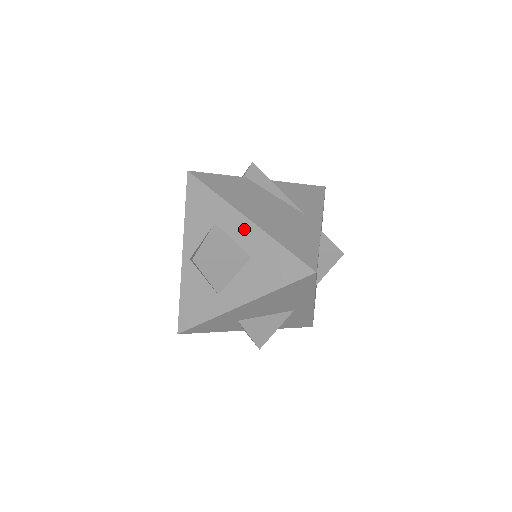
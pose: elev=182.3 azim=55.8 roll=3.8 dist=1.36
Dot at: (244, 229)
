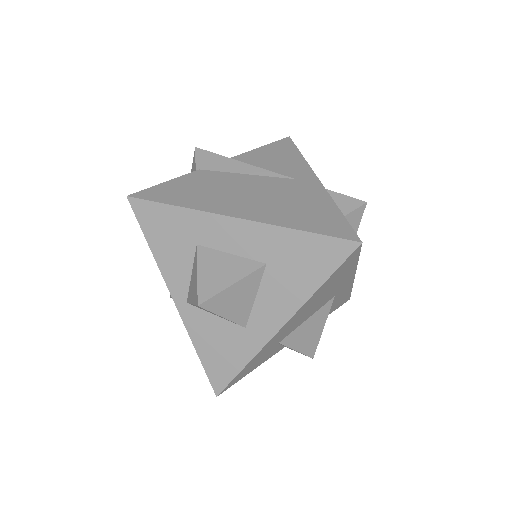
Dot at: (240, 234)
